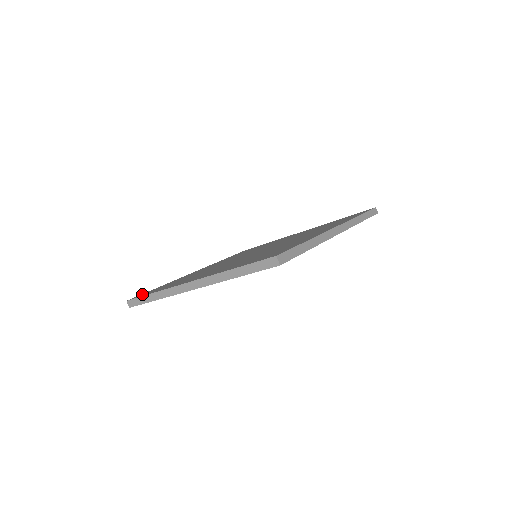
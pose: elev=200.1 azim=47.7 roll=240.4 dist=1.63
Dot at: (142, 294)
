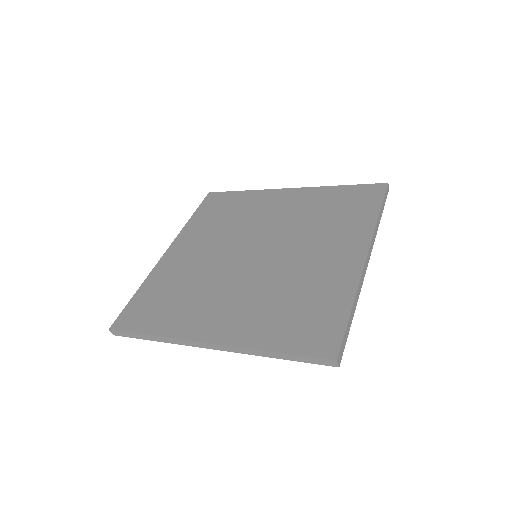
Dot at: (124, 315)
